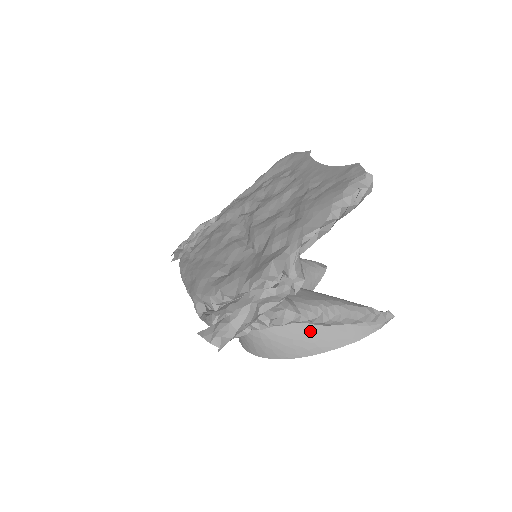
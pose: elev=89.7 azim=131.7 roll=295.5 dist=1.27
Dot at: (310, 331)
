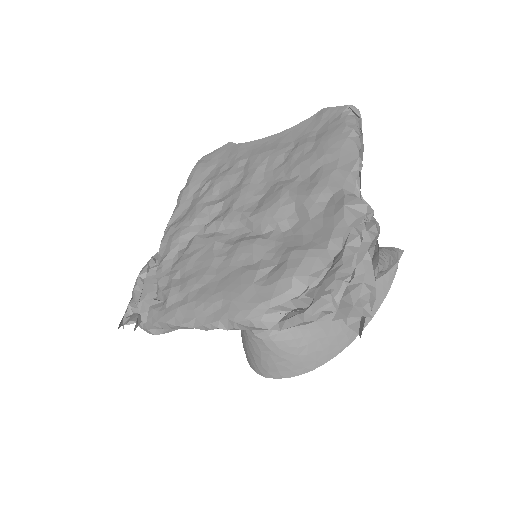
Dot at: occluded
